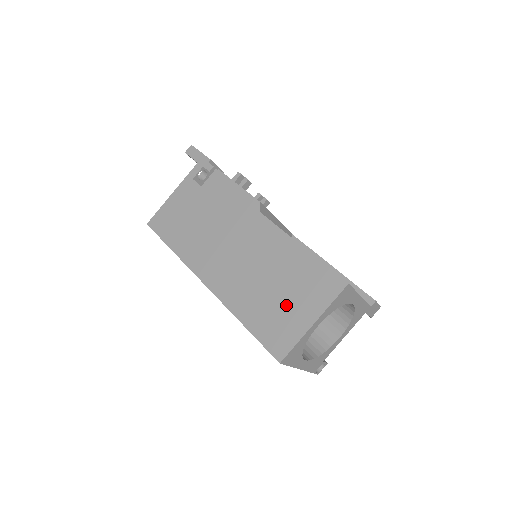
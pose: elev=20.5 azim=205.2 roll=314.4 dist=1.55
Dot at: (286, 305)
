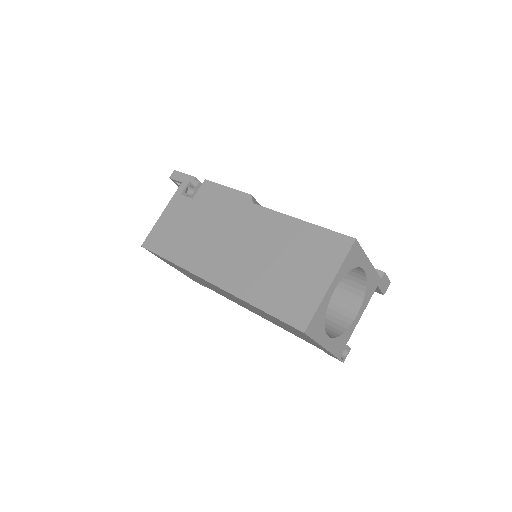
Dot at: (298, 276)
